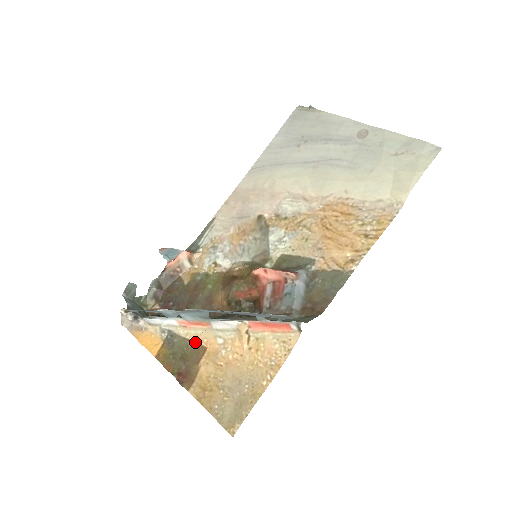
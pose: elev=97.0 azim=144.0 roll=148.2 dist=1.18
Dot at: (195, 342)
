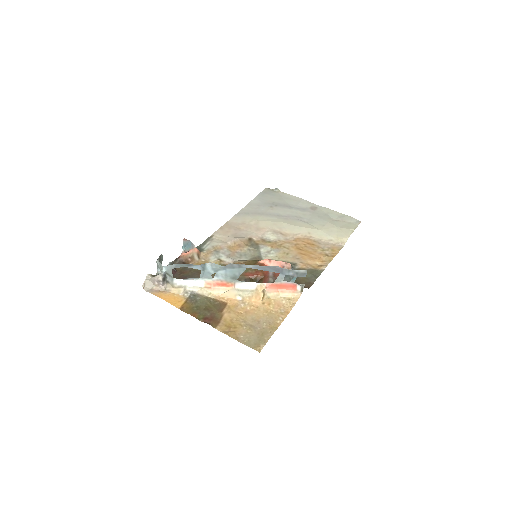
Dot at: (217, 299)
